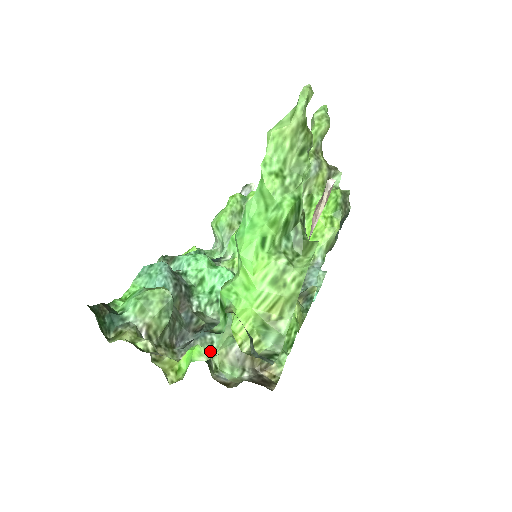
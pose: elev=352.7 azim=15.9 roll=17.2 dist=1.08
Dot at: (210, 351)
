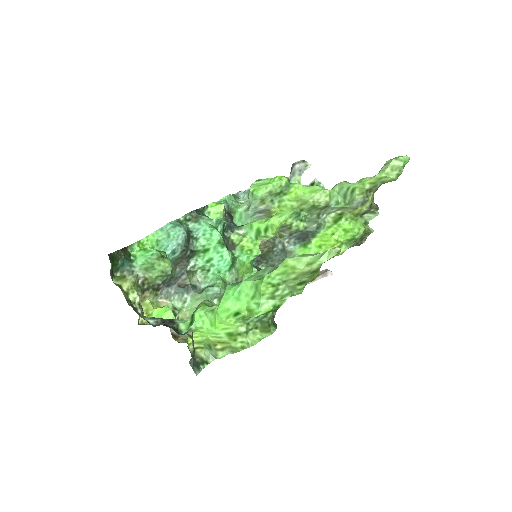
Dot at: (180, 307)
